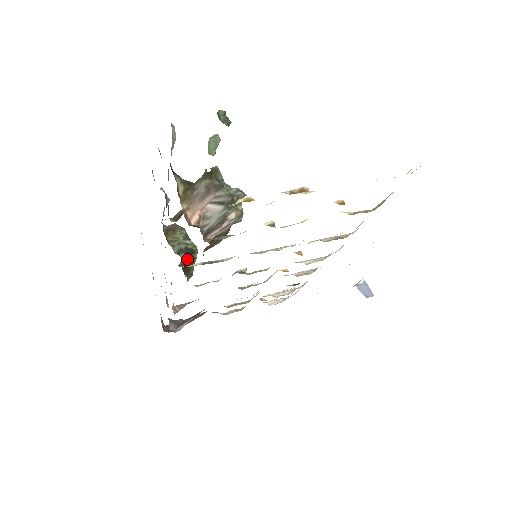
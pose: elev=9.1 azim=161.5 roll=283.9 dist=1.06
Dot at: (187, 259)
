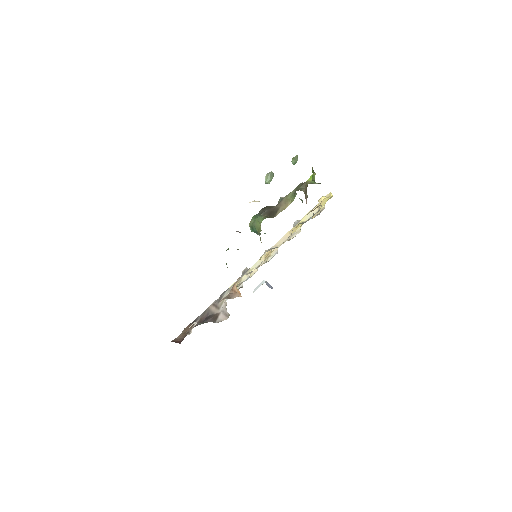
Dot at: occluded
